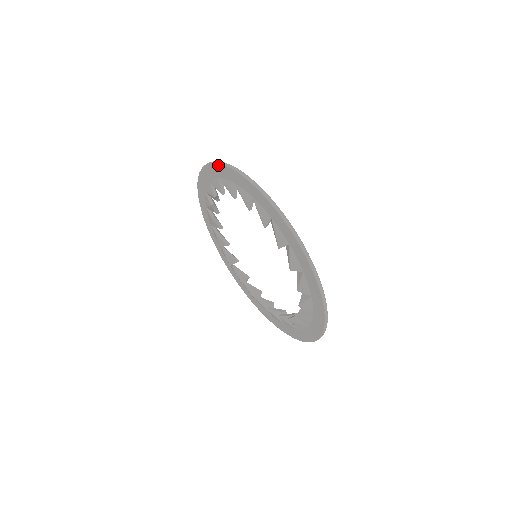
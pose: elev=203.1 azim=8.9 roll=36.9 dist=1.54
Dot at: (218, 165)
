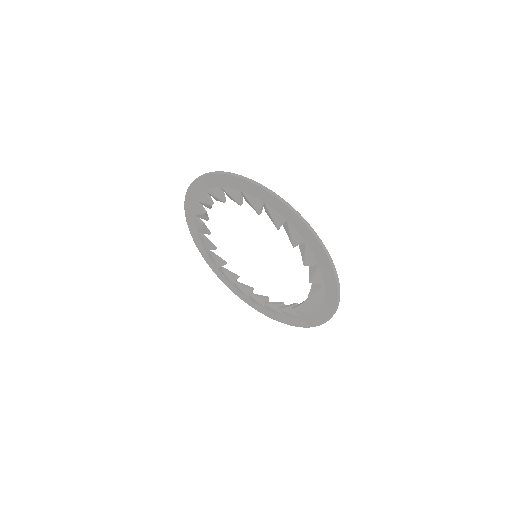
Dot at: (247, 182)
